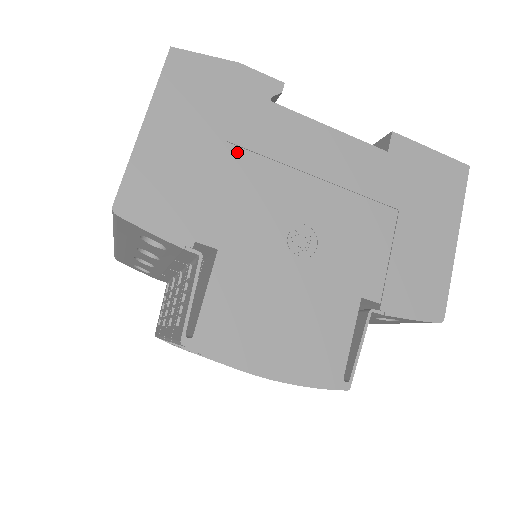
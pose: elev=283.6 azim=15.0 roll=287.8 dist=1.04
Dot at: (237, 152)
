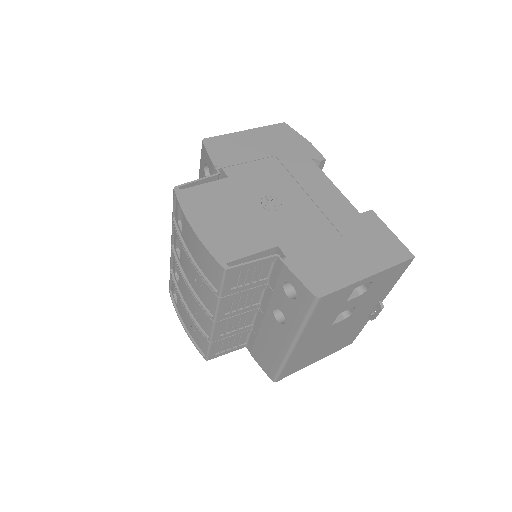
Dot at: (276, 161)
